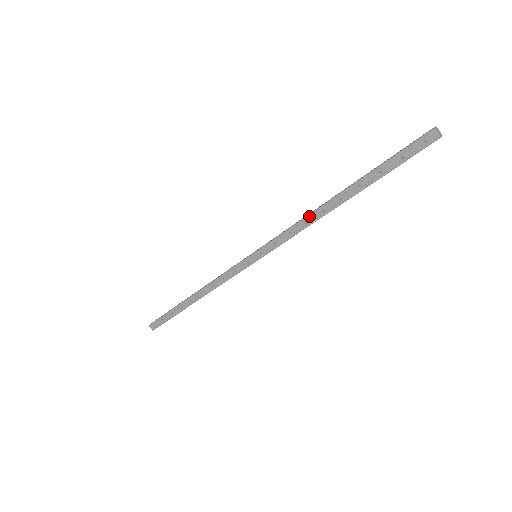
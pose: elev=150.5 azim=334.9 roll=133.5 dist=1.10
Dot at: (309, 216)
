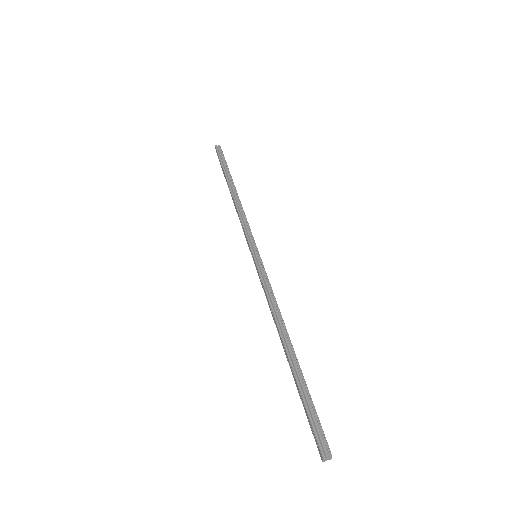
Dot at: (274, 316)
